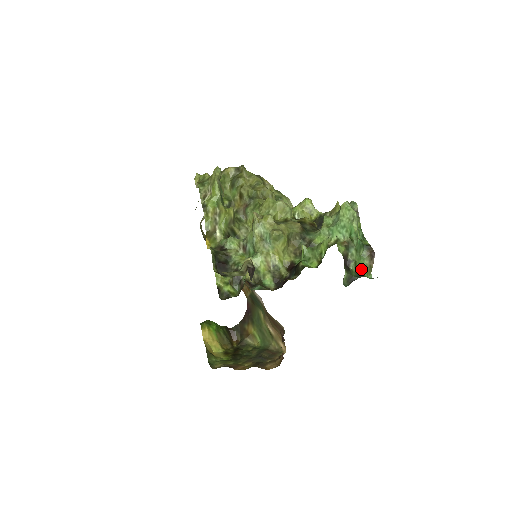
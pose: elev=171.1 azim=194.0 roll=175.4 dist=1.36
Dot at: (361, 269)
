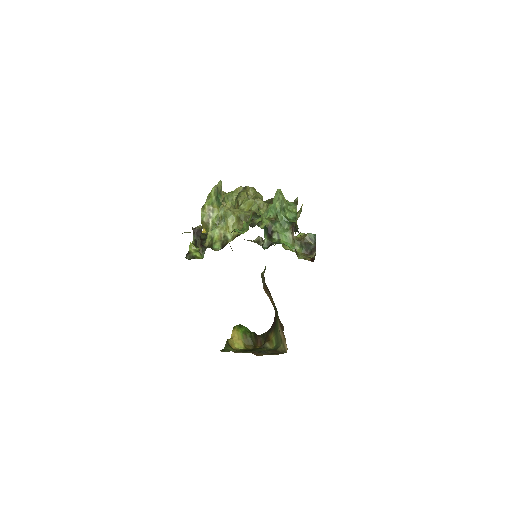
Dot at: (284, 240)
